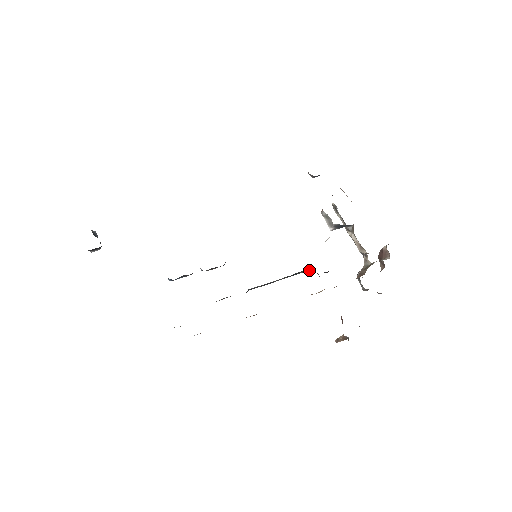
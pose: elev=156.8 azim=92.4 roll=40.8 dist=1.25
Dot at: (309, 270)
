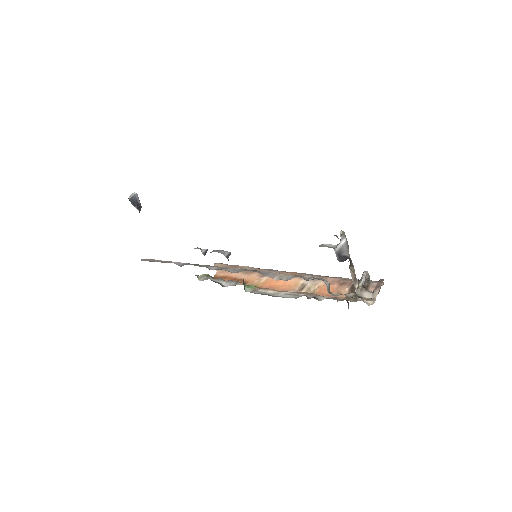
Dot at: occluded
